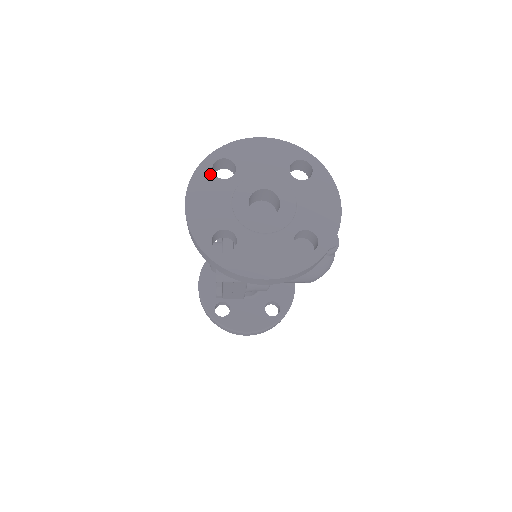
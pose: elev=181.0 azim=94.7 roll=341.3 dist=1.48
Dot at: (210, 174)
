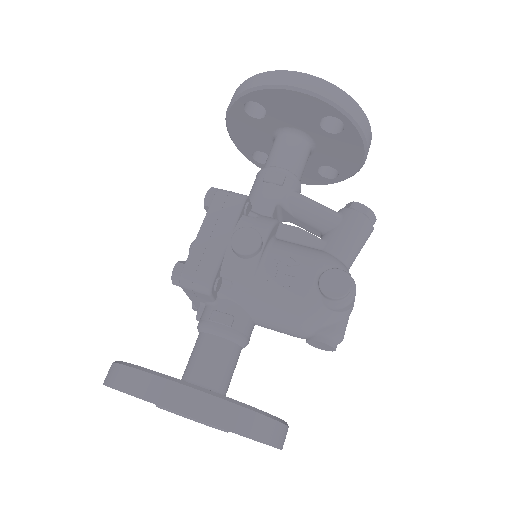
Dot at: occluded
